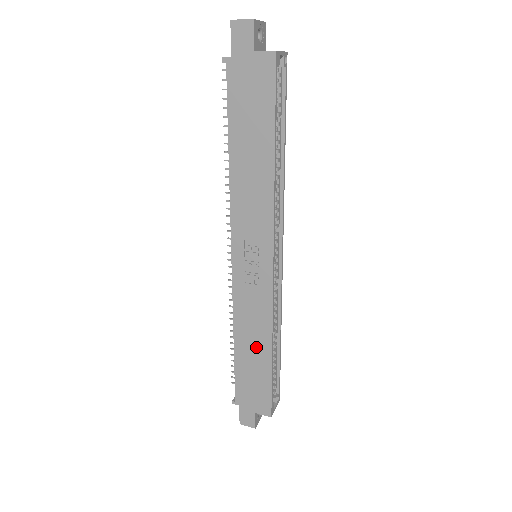
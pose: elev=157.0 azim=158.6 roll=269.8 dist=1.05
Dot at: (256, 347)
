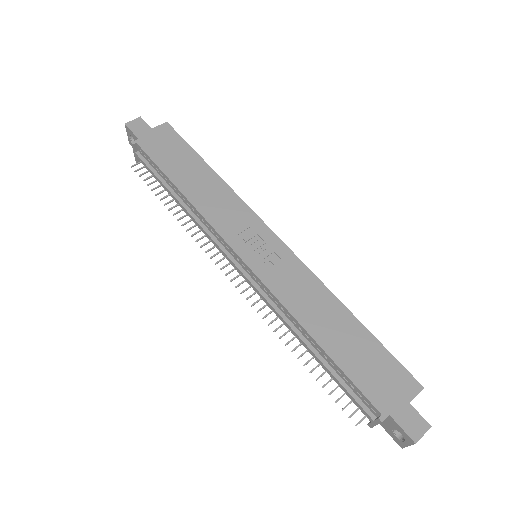
Dot at: (333, 320)
